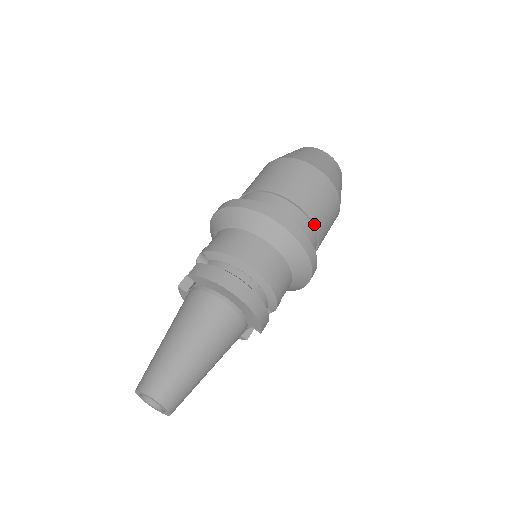
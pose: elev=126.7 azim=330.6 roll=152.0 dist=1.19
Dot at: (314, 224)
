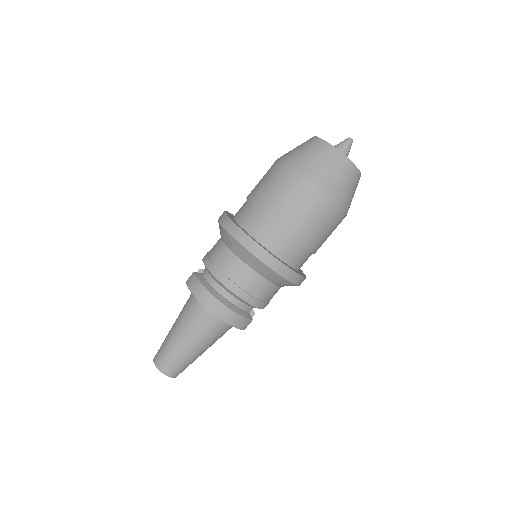
Dot at: (296, 240)
